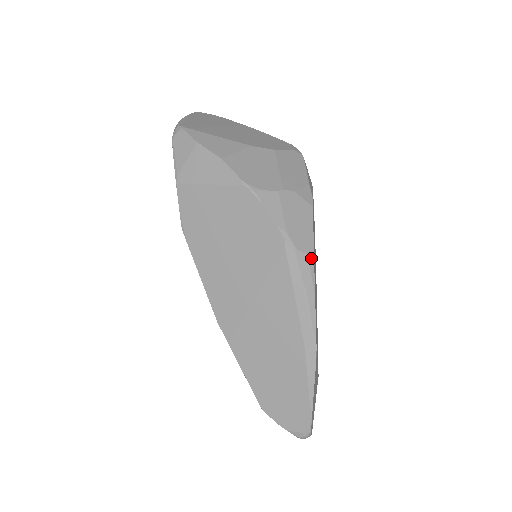
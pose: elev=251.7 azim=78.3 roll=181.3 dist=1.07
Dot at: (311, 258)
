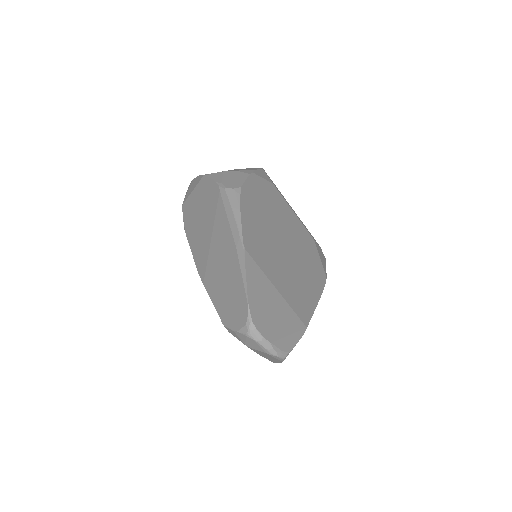
Dot at: (238, 191)
